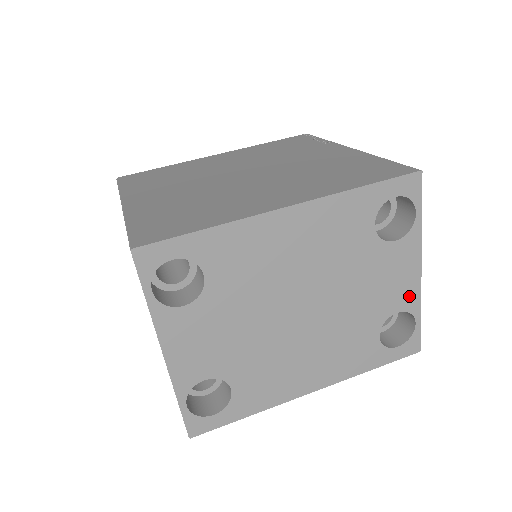
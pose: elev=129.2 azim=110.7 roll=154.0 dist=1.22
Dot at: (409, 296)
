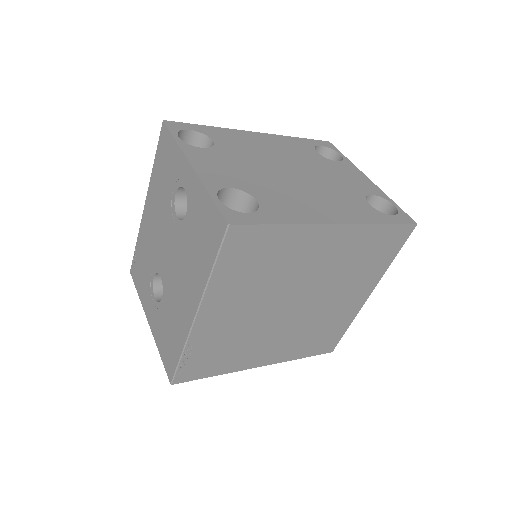
Dot at: (372, 189)
